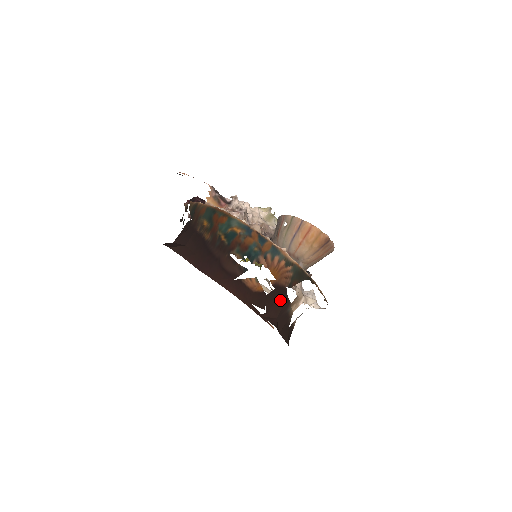
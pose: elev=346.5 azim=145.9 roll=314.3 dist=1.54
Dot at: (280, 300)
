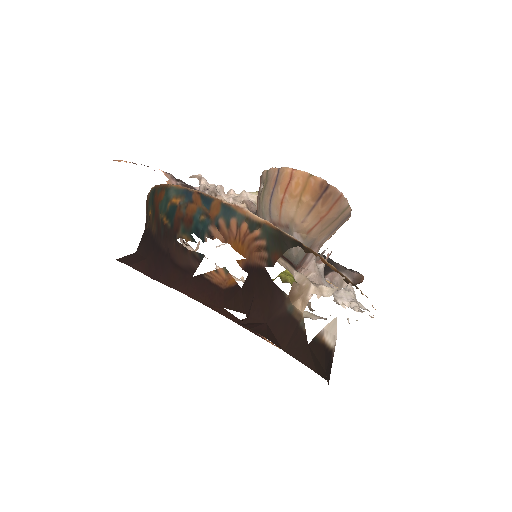
Dot at: (263, 291)
